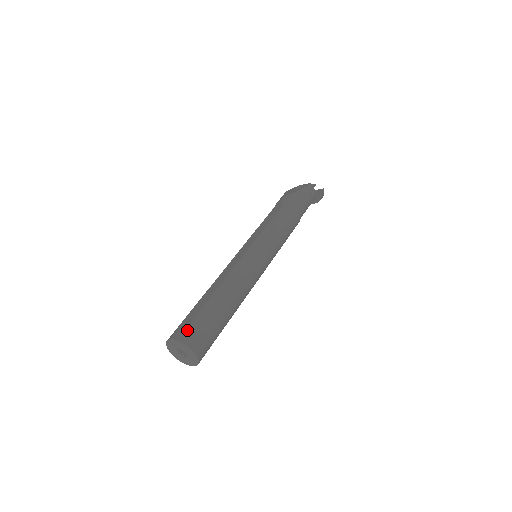
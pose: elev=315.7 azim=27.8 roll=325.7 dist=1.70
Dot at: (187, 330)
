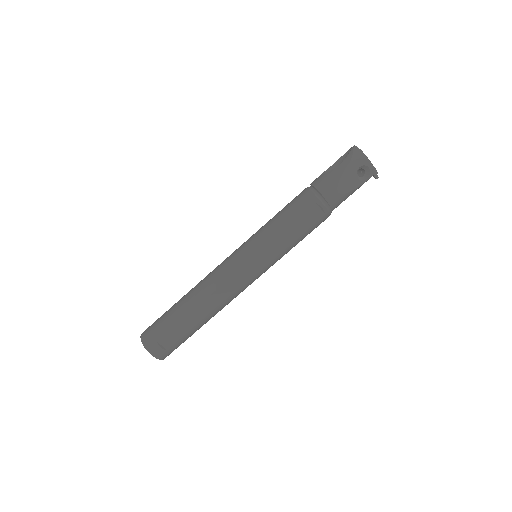
Dot at: (168, 352)
